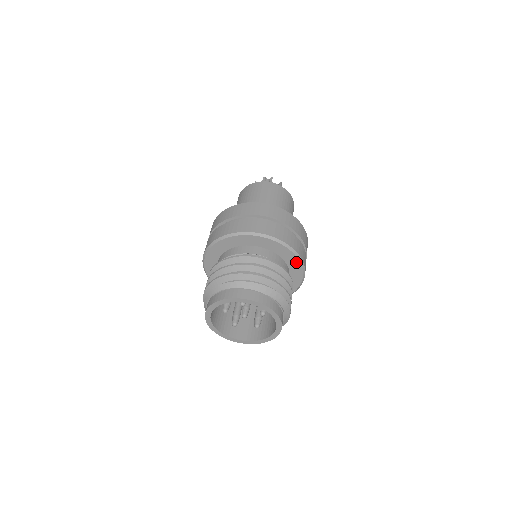
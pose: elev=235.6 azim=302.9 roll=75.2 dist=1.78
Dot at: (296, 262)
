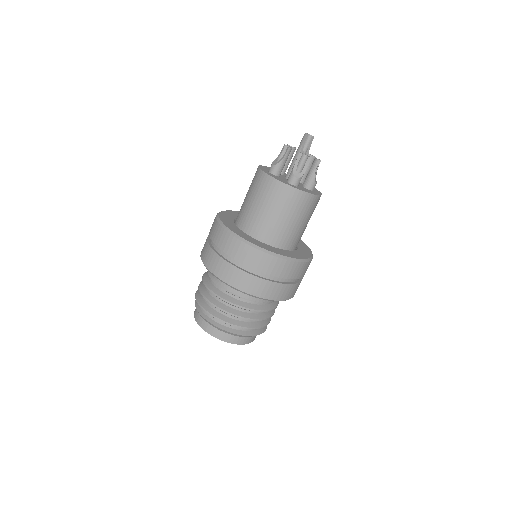
Dot at: occluded
